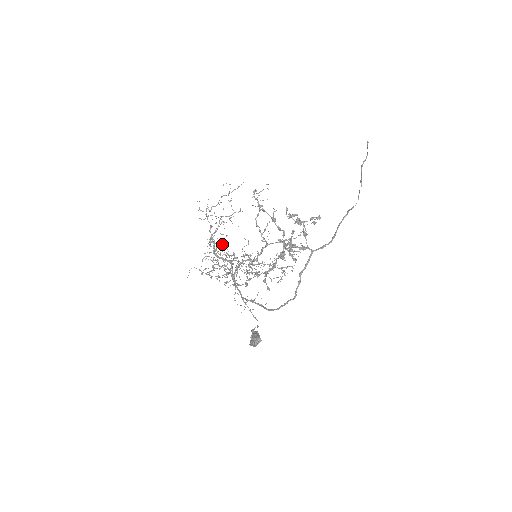
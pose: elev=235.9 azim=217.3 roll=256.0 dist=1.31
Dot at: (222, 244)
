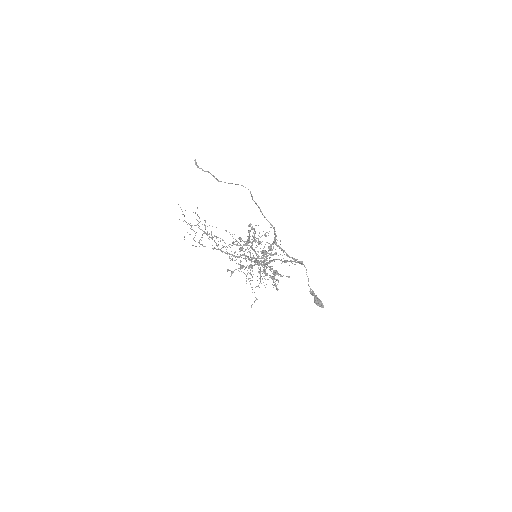
Dot at: (232, 255)
